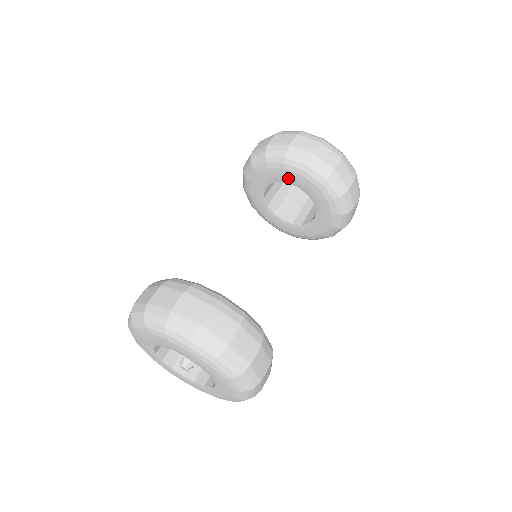
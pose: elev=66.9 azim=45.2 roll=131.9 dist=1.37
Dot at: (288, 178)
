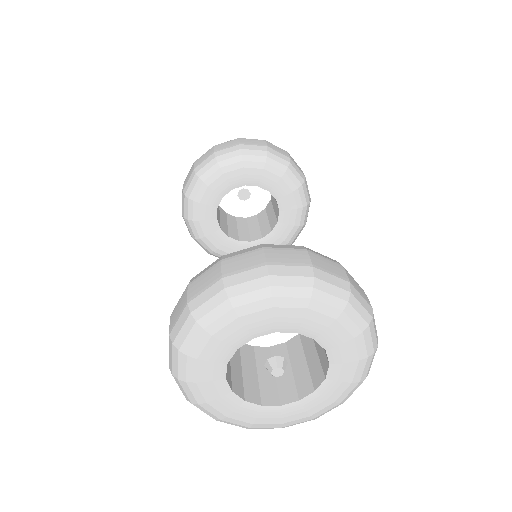
Dot at: (219, 191)
